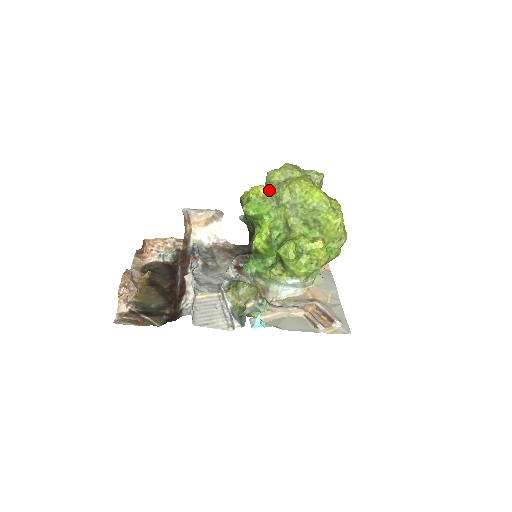
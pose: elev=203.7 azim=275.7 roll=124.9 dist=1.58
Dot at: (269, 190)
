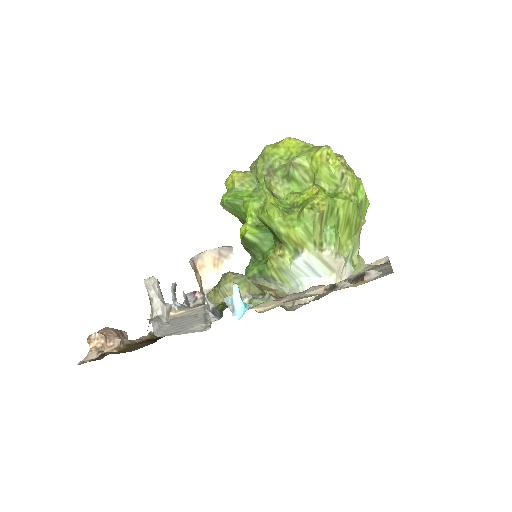
Dot at: (244, 172)
